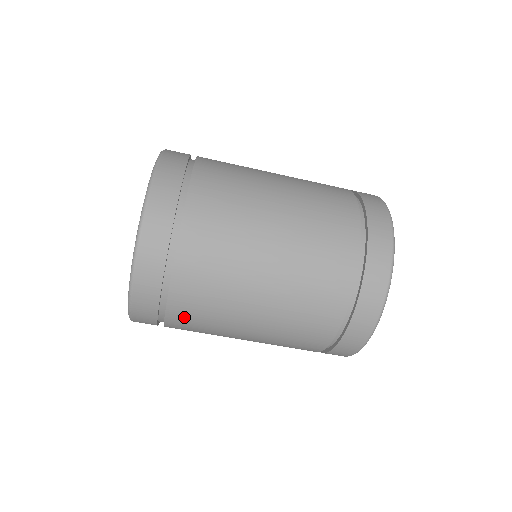
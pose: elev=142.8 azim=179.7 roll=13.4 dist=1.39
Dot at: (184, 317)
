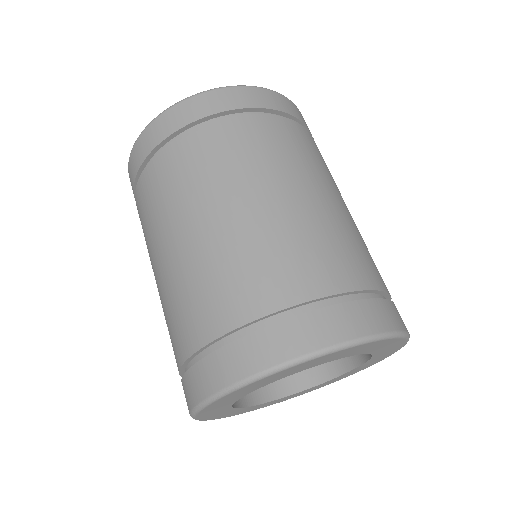
Dot at: (154, 180)
